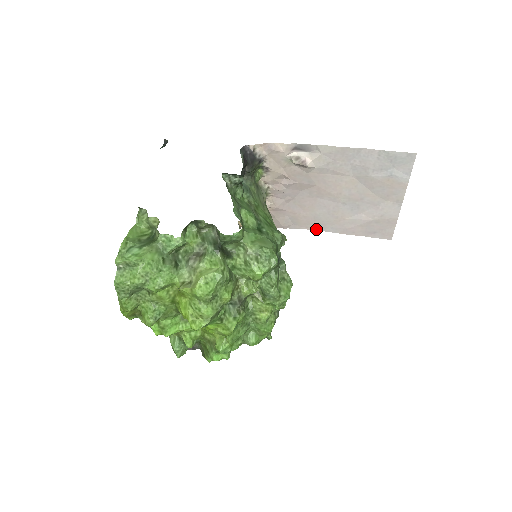
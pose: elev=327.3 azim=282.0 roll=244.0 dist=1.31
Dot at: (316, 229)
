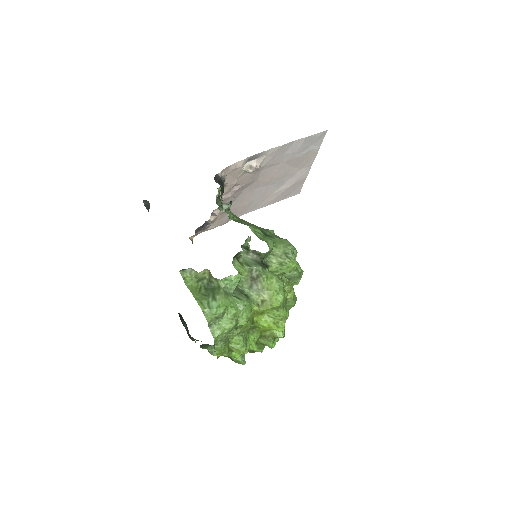
Dot at: (248, 212)
